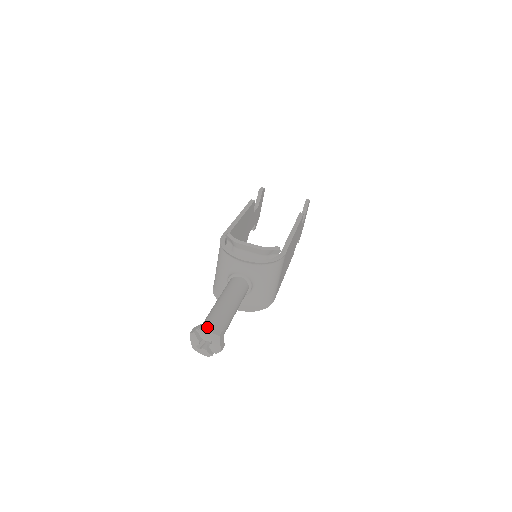
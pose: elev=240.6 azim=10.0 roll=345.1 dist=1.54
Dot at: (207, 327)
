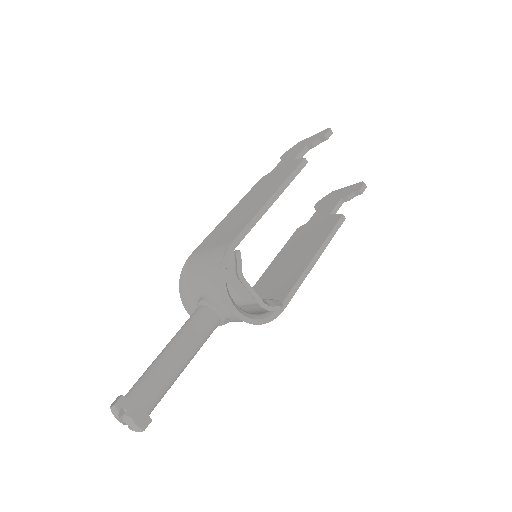
Dot at: (136, 417)
